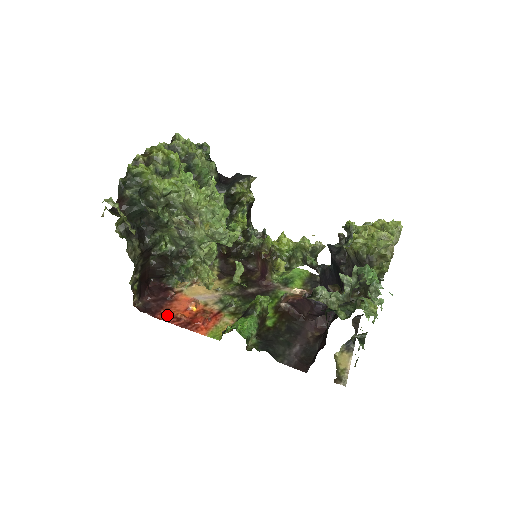
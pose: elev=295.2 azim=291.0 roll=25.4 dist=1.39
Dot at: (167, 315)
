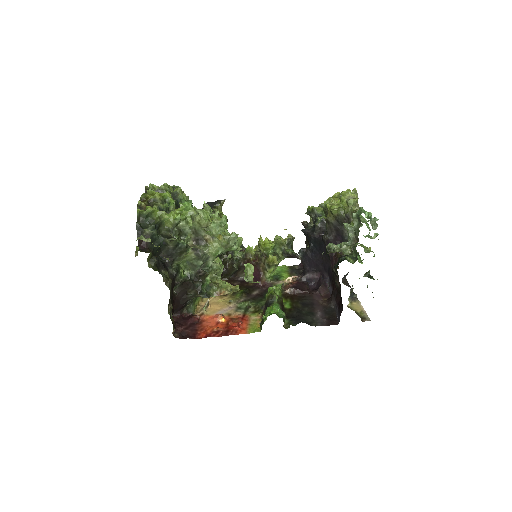
Dot at: (205, 333)
